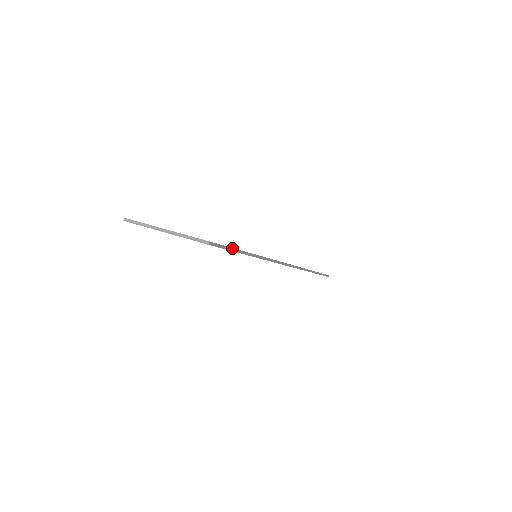
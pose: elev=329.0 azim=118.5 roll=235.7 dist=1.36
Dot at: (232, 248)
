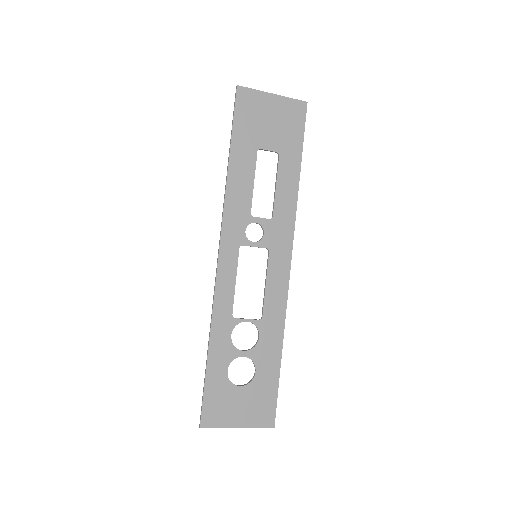
Dot at: (303, 136)
